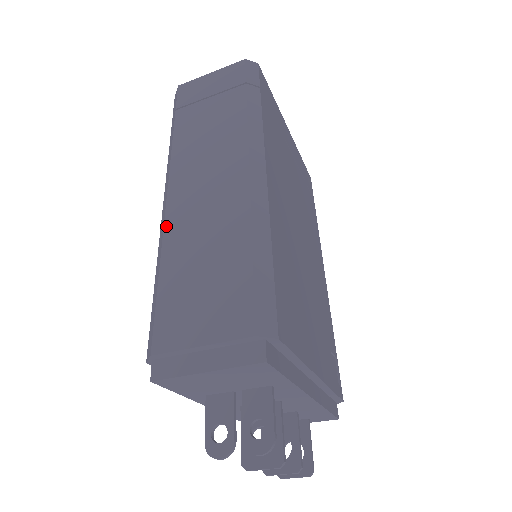
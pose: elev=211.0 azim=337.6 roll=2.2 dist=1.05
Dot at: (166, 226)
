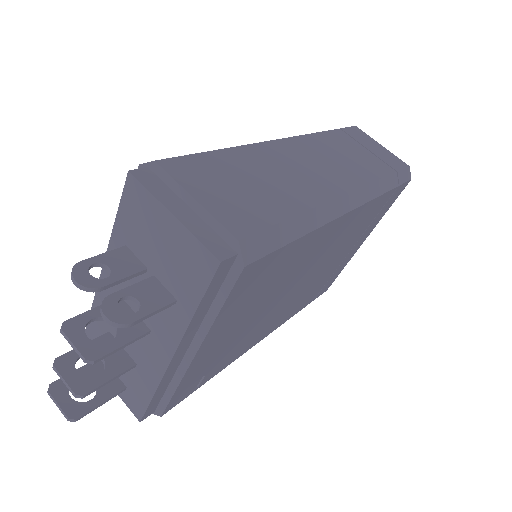
Dot at: (261, 144)
